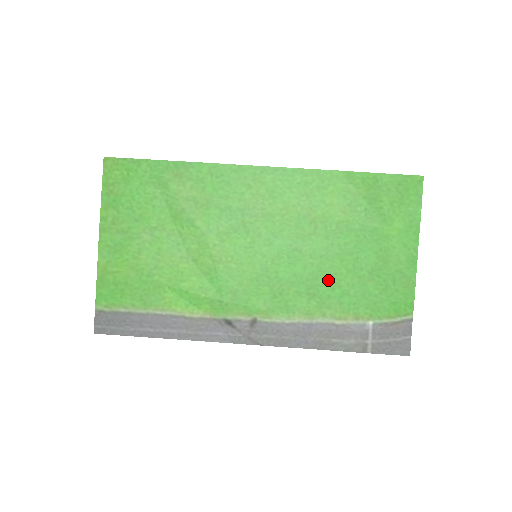
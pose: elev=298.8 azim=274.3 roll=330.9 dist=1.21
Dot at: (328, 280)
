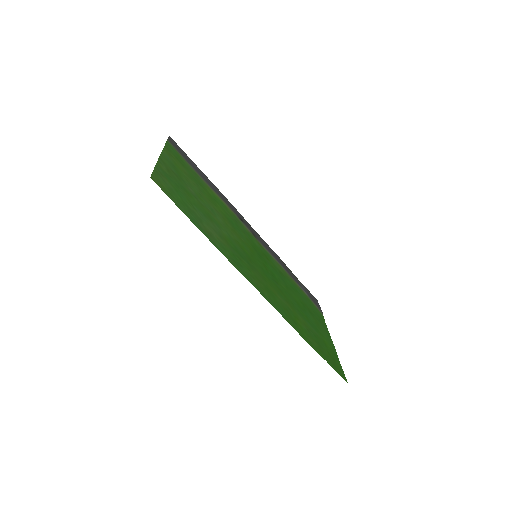
Dot at: (290, 287)
